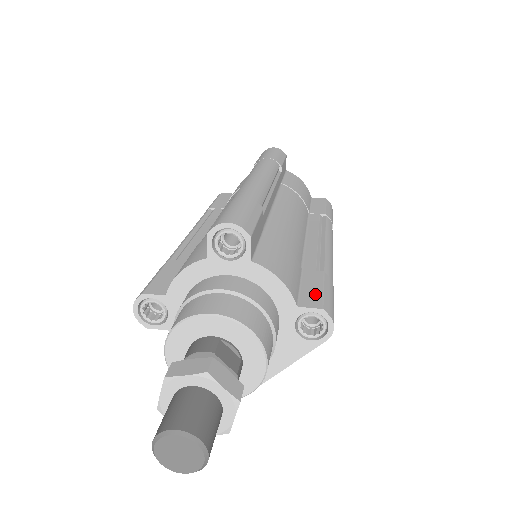
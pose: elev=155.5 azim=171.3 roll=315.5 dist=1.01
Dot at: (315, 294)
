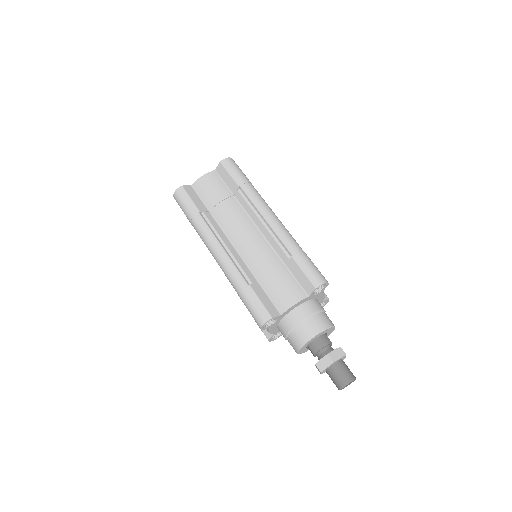
Dot at: occluded
